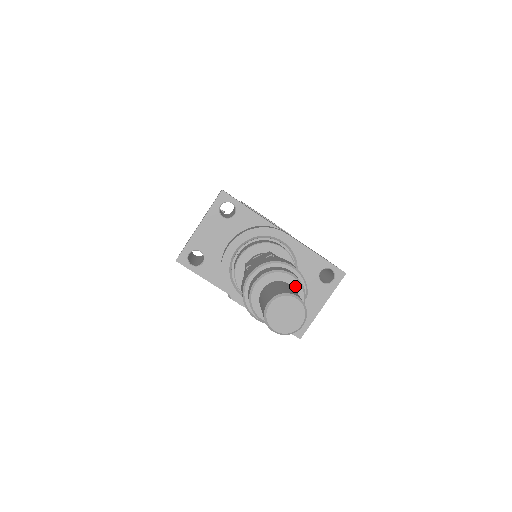
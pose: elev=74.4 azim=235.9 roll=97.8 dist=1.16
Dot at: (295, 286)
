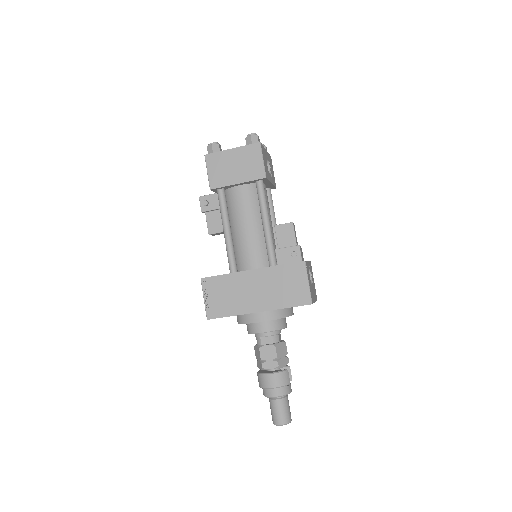
Dot at: (280, 396)
